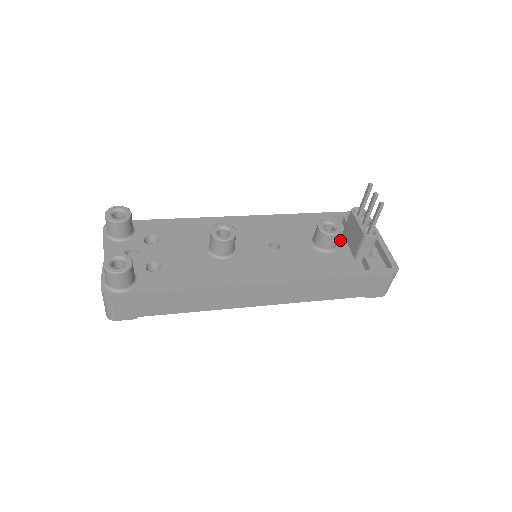
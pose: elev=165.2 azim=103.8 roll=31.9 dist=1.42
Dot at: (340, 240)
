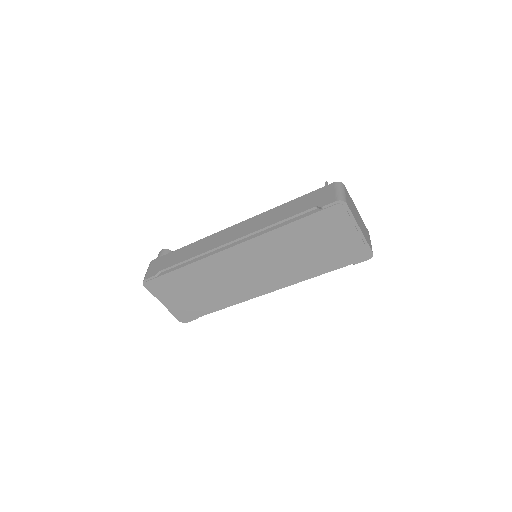
Dot at: occluded
